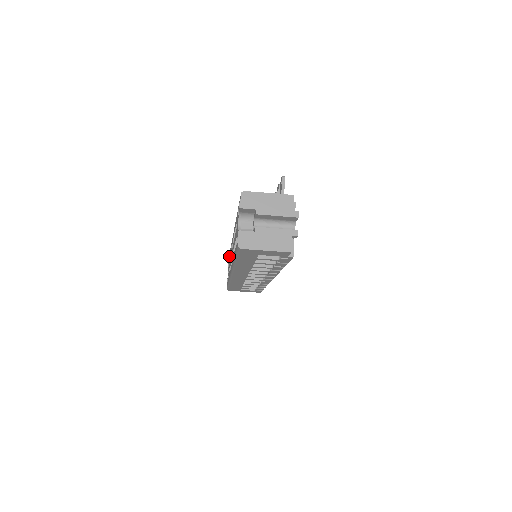
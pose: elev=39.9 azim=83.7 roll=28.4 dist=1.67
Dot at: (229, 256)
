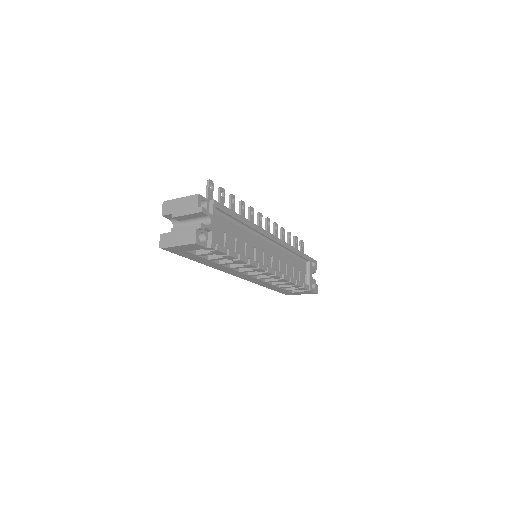
Dot at: occluded
